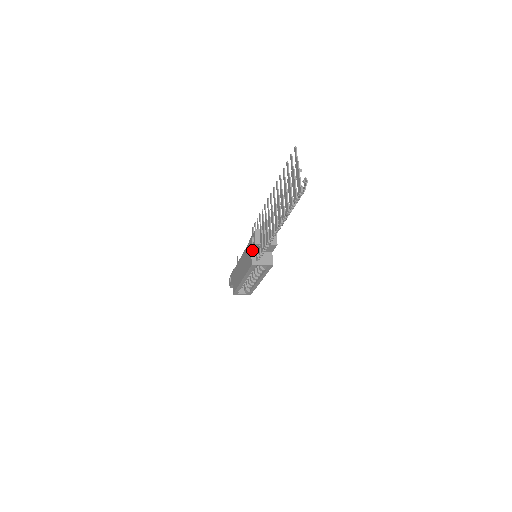
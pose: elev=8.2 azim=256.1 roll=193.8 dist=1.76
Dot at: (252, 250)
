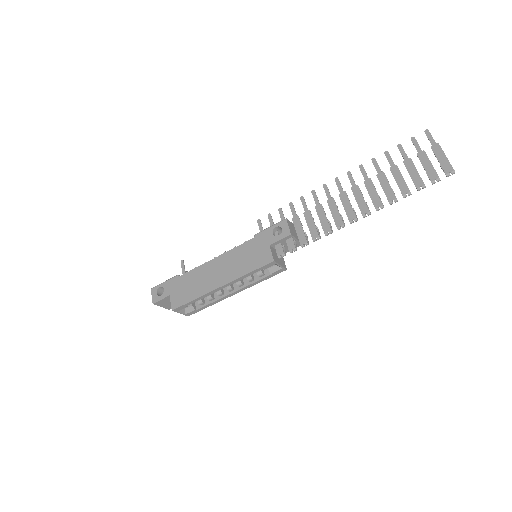
Dot at: (272, 243)
